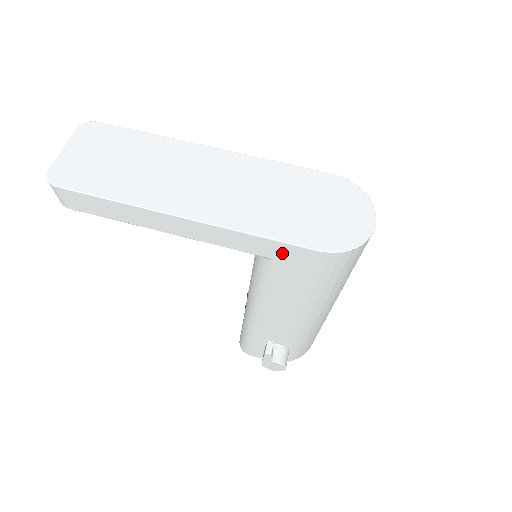
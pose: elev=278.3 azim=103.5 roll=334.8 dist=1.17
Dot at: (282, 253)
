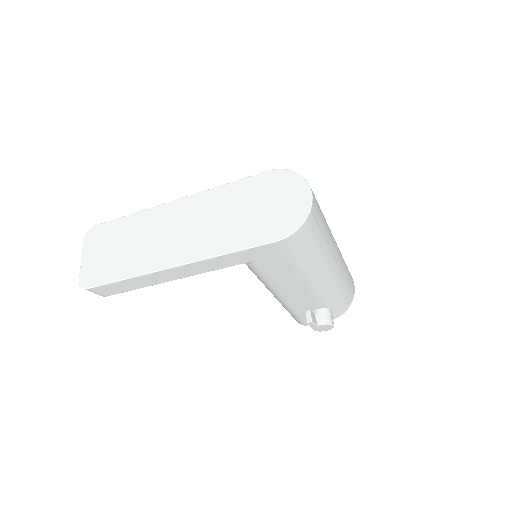
Dot at: (254, 255)
